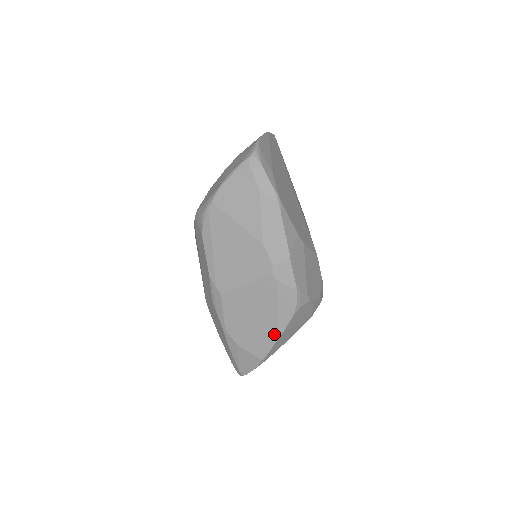
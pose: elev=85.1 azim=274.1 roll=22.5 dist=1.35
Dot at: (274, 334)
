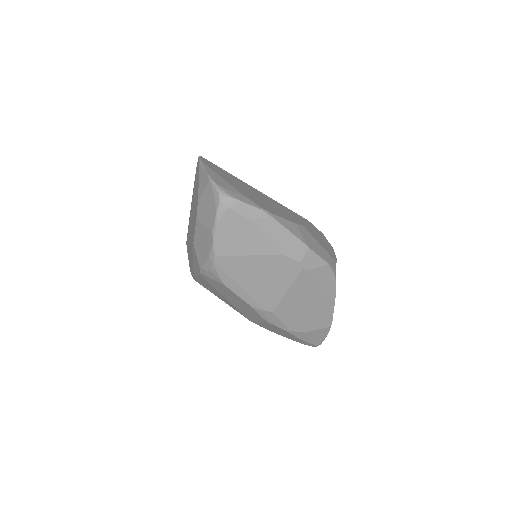
Dot at: (330, 304)
